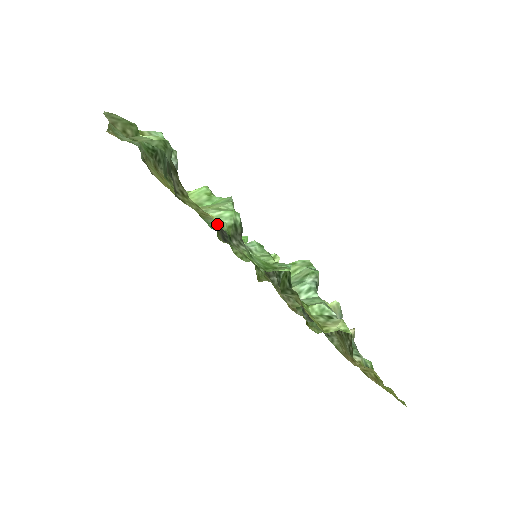
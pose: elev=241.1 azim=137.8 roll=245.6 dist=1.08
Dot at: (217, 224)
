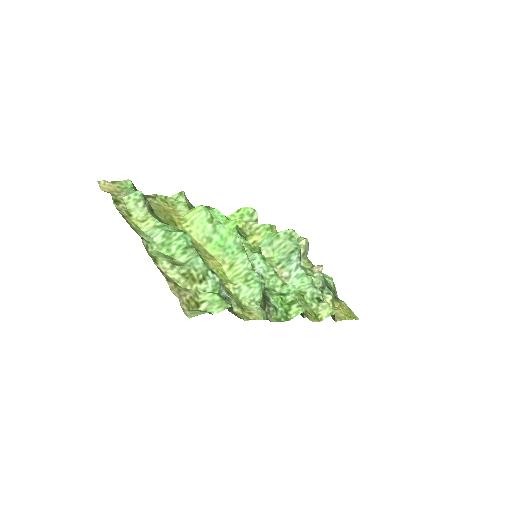
Dot at: occluded
